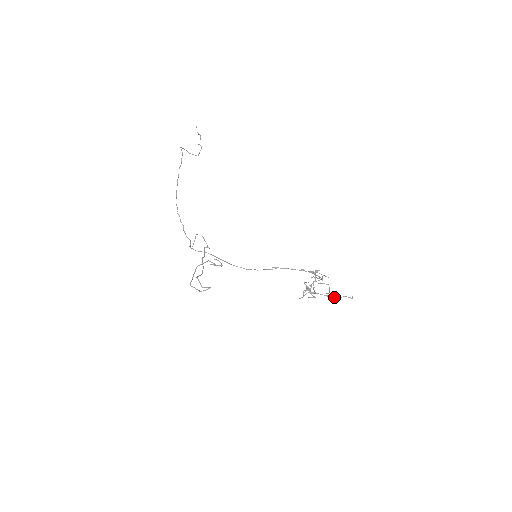
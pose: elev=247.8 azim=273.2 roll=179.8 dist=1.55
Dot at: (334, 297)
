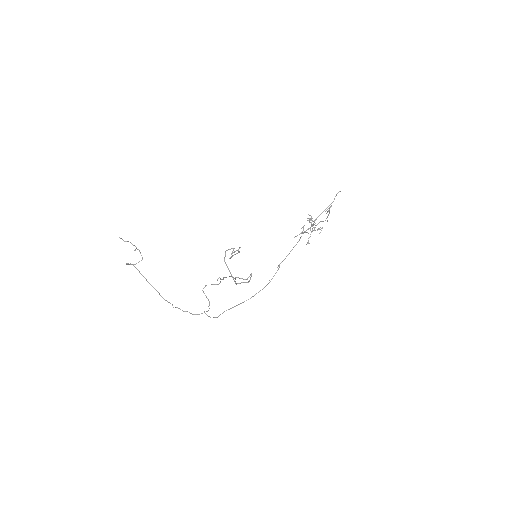
Dot at: (331, 206)
